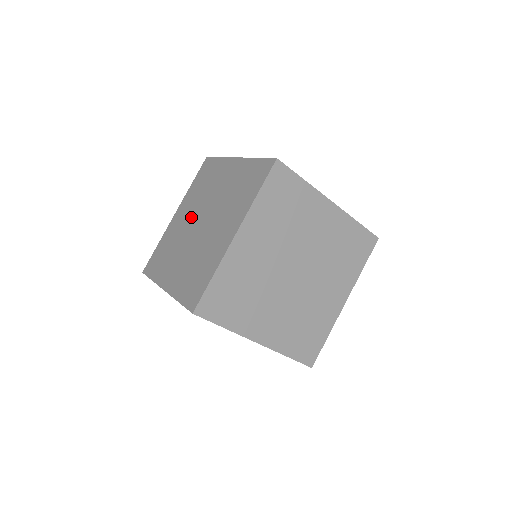
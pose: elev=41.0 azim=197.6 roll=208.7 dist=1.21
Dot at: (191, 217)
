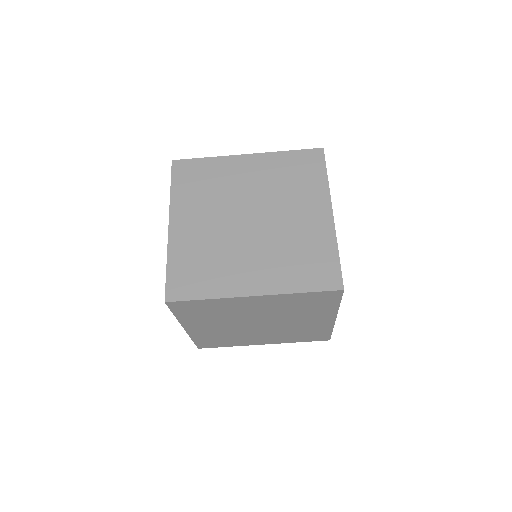
Dot at: (252, 193)
